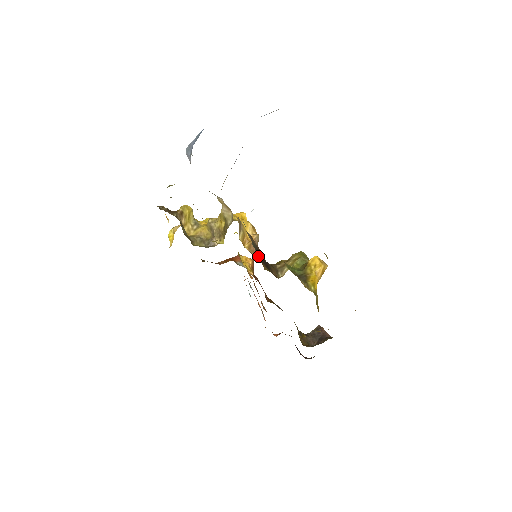
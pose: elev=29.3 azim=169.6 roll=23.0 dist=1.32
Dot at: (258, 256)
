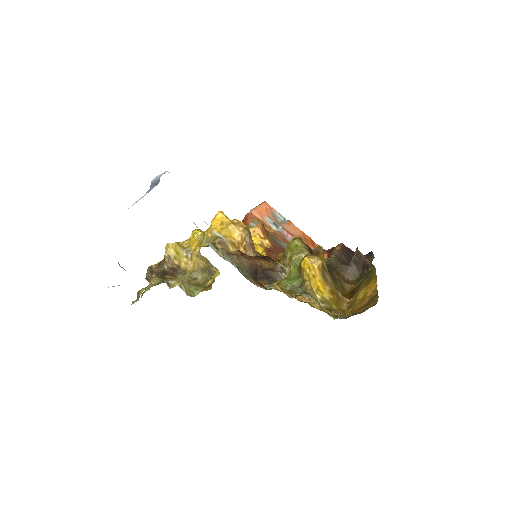
Dot at: (255, 277)
